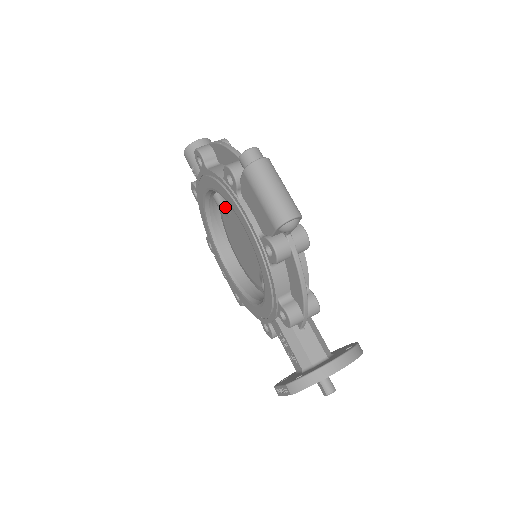
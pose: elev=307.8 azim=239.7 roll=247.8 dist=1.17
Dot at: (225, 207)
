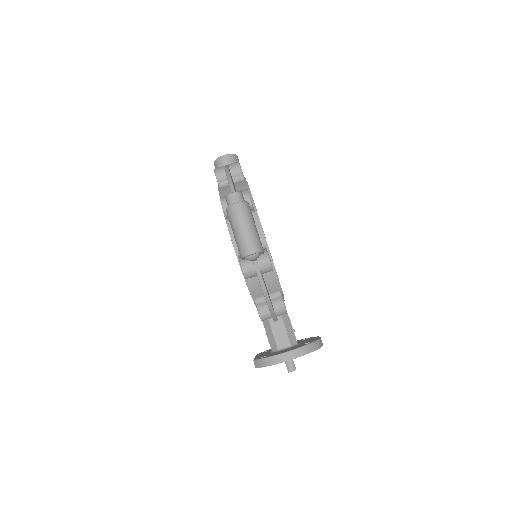
Dot at: occluded
